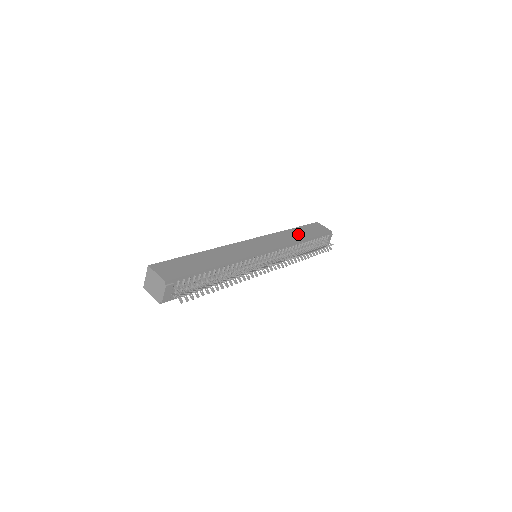
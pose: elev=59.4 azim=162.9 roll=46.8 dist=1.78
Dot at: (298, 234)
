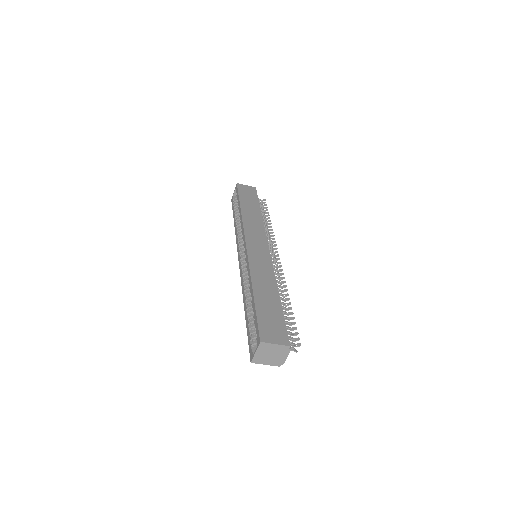
Dot at: (251, 209)
